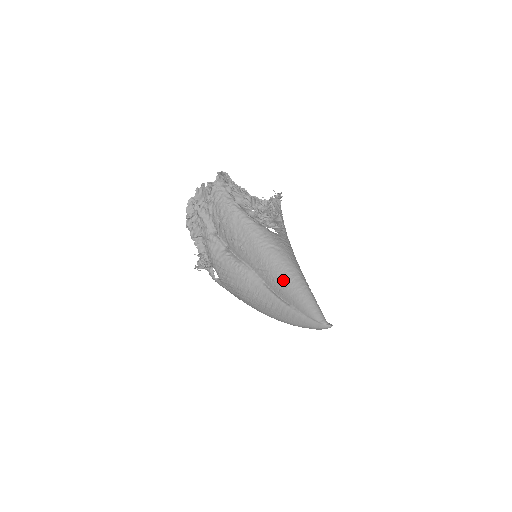
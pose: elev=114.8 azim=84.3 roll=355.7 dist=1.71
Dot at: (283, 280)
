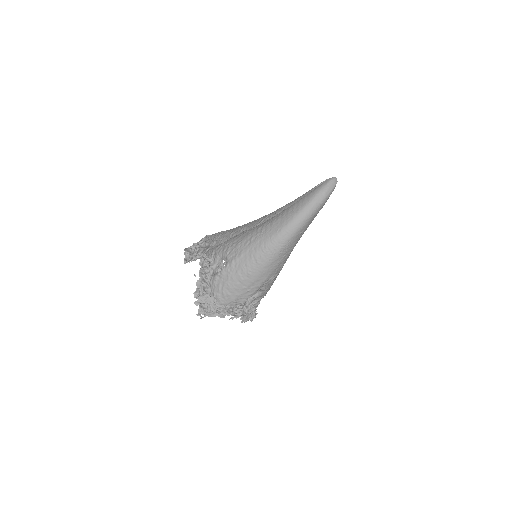
Dot at: (284, 206)
